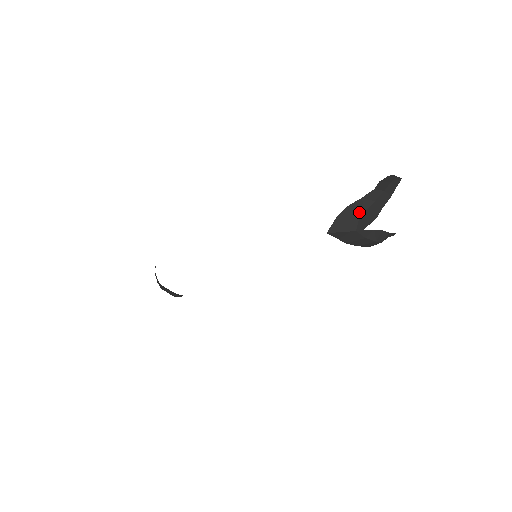
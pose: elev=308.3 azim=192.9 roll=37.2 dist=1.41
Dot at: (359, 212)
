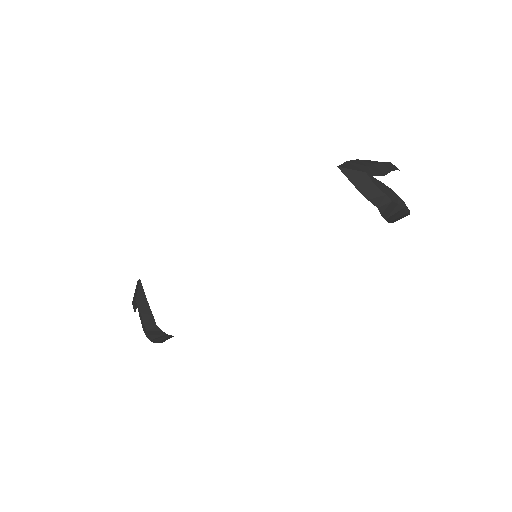
Dot at: (368, 163)
